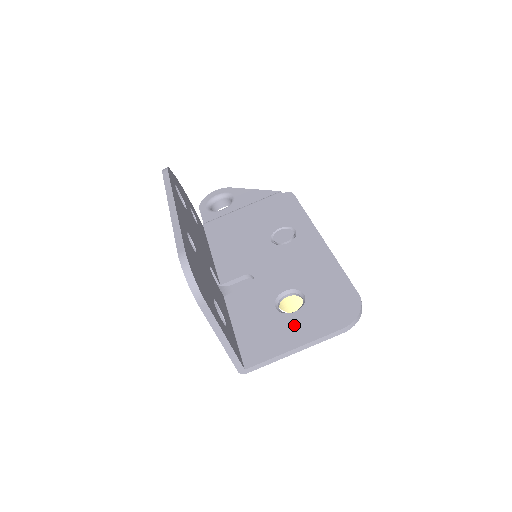
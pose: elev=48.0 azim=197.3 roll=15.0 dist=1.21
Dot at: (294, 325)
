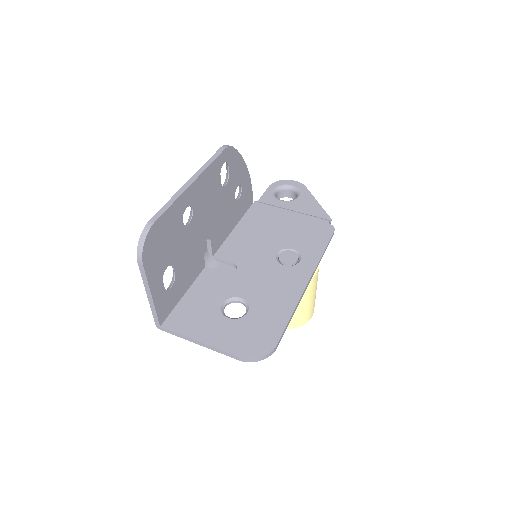
Dot at: (217, 326)
